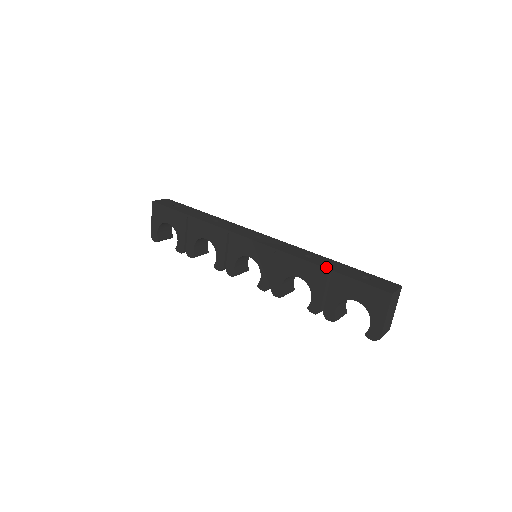
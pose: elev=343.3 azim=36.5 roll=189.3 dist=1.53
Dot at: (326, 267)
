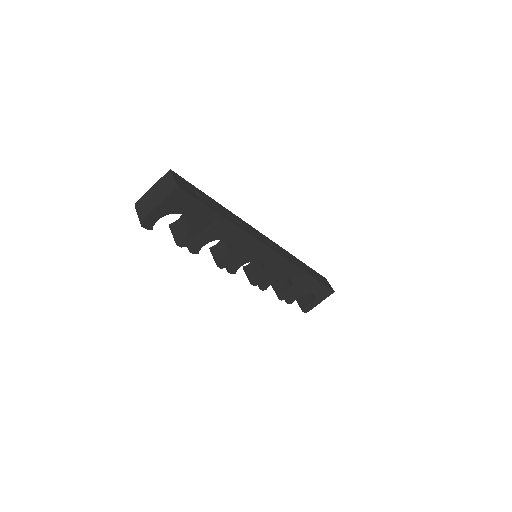
Dot at: (311, 275)
